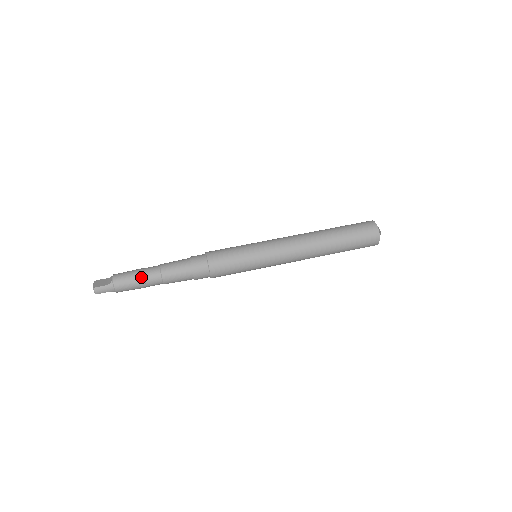
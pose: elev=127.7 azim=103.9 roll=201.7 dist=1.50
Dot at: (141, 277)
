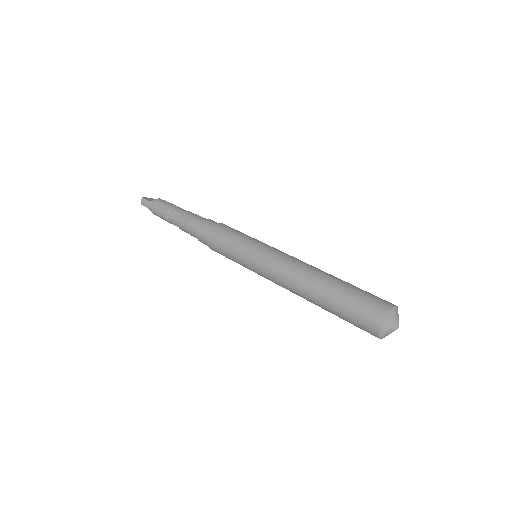
Dot at: (169, 209)
